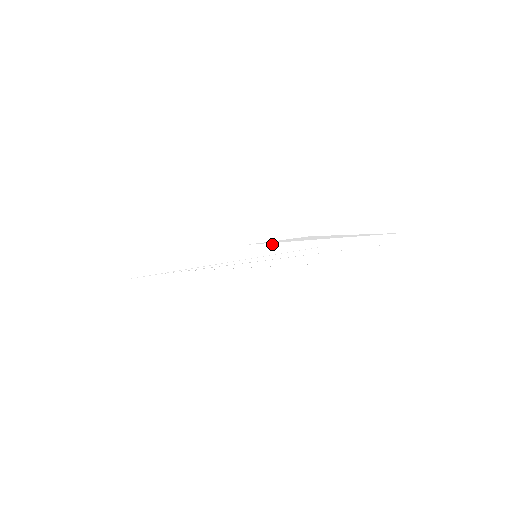
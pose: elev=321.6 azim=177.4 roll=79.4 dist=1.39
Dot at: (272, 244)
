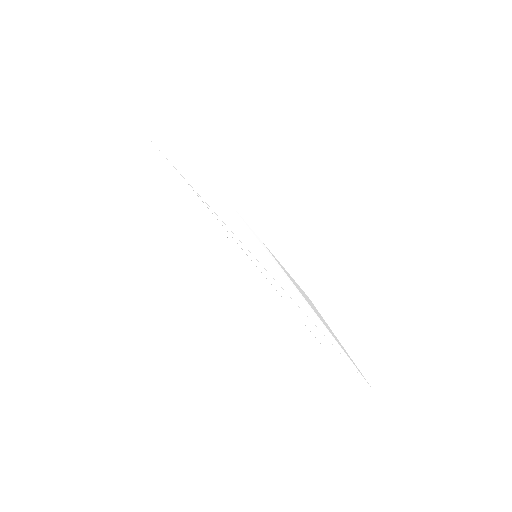
Dot at: (277, 264)
